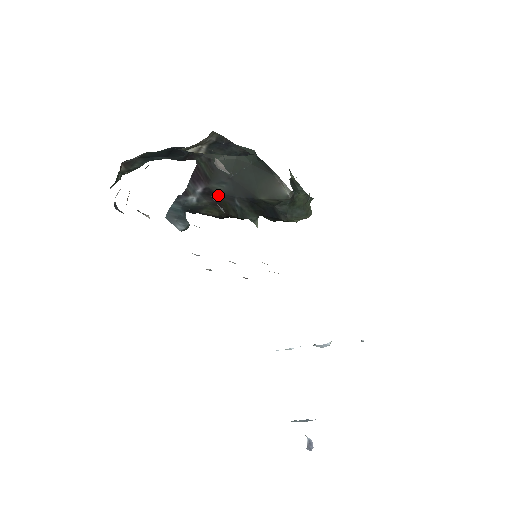
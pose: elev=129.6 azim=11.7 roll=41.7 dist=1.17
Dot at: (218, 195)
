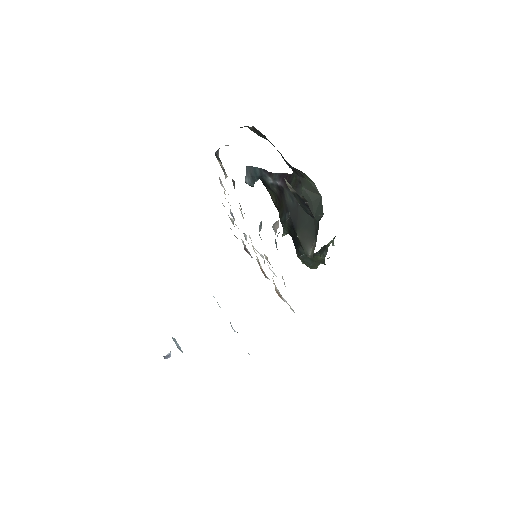
Dot at: (284, 198)
